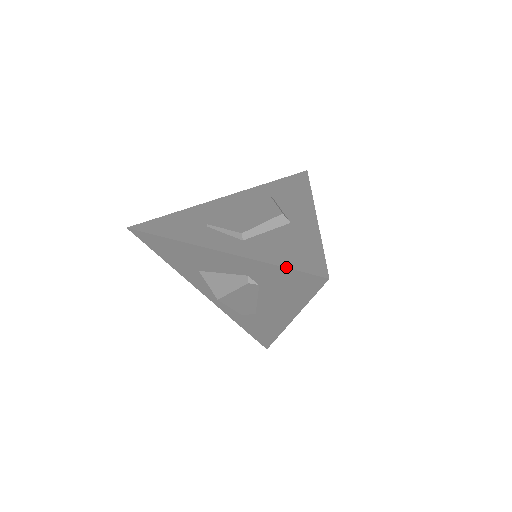
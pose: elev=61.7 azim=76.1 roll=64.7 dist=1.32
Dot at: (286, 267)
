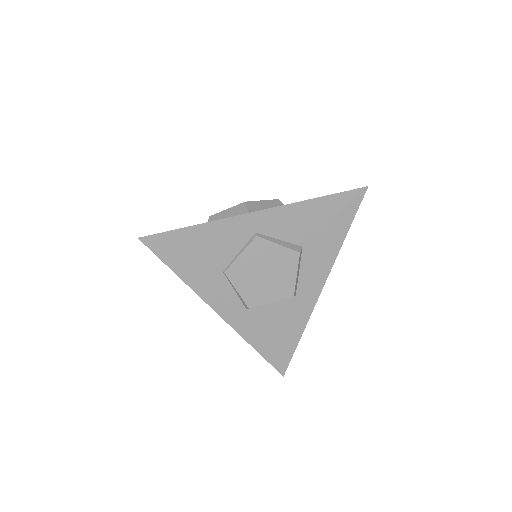
Dot at: (263, 357)
